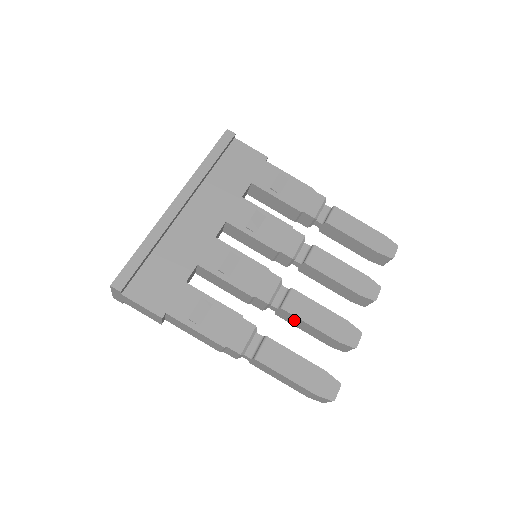
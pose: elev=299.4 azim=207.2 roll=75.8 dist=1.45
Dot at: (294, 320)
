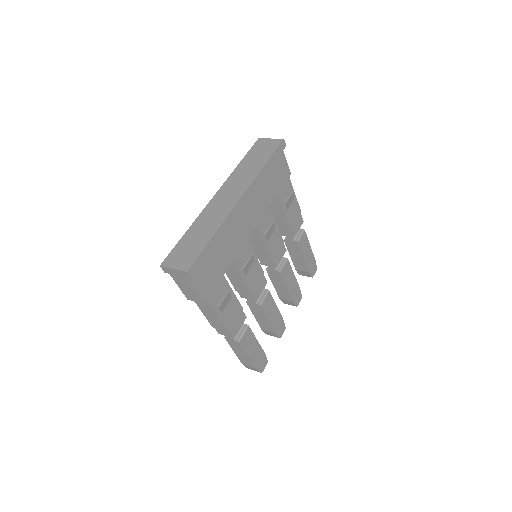
Dot at: (259, 312)
